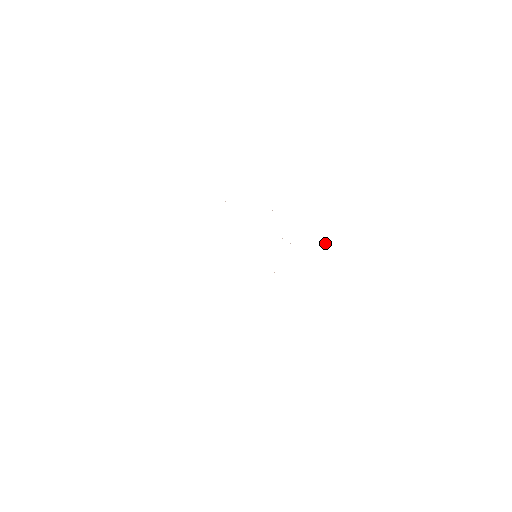
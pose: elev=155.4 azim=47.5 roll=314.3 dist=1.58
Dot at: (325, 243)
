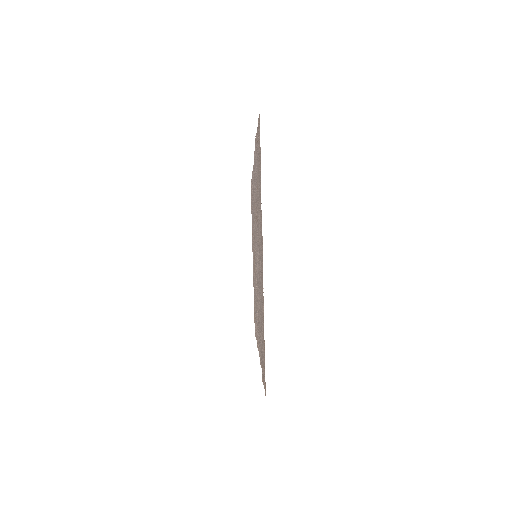
Dot at: occluded
